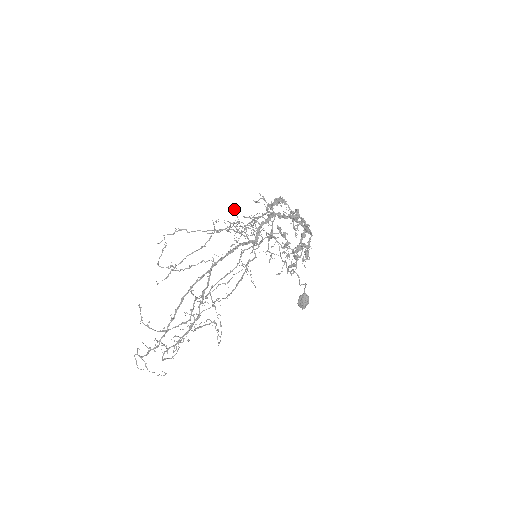
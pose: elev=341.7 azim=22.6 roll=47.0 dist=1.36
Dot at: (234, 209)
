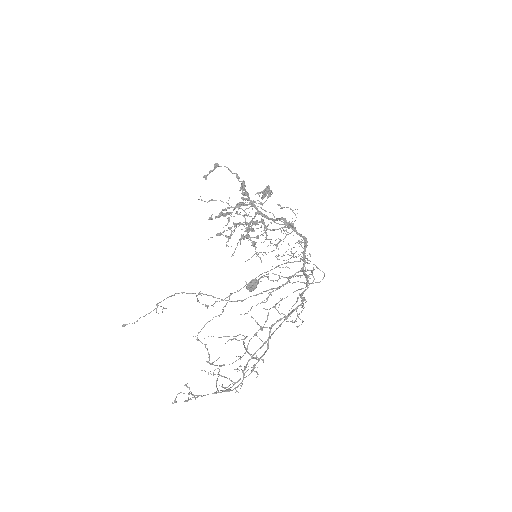
Dot at: occluded
